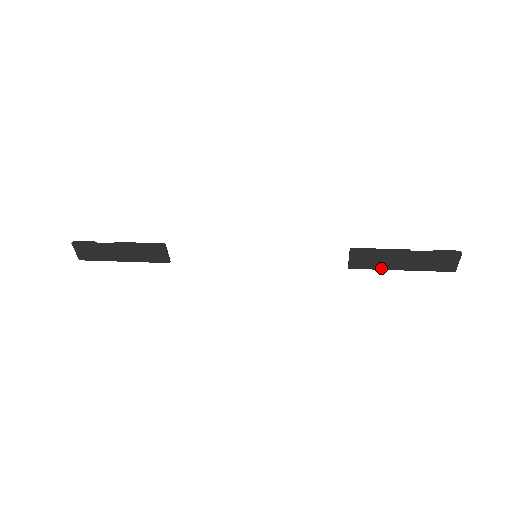
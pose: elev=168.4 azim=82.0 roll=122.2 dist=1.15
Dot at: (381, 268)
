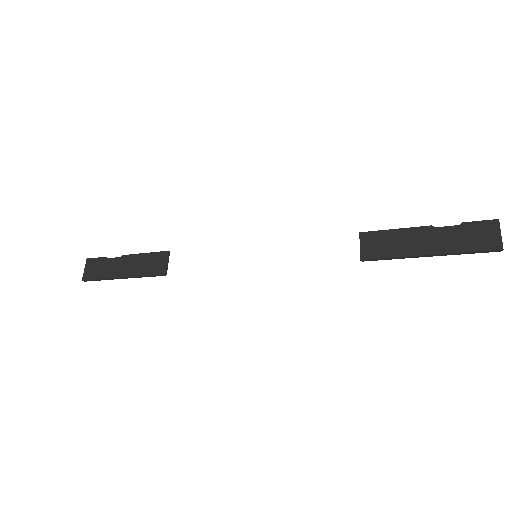
Dot at: (401, 255)
